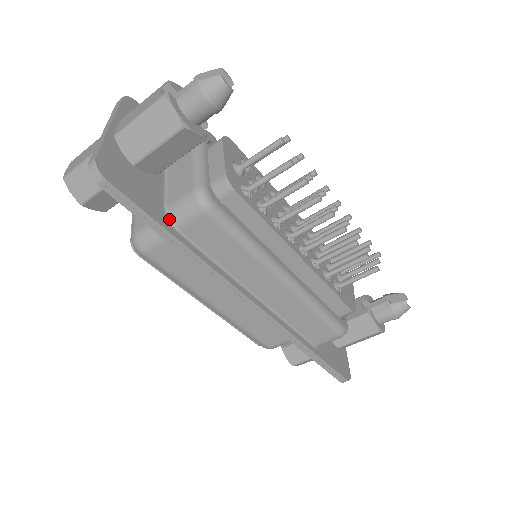
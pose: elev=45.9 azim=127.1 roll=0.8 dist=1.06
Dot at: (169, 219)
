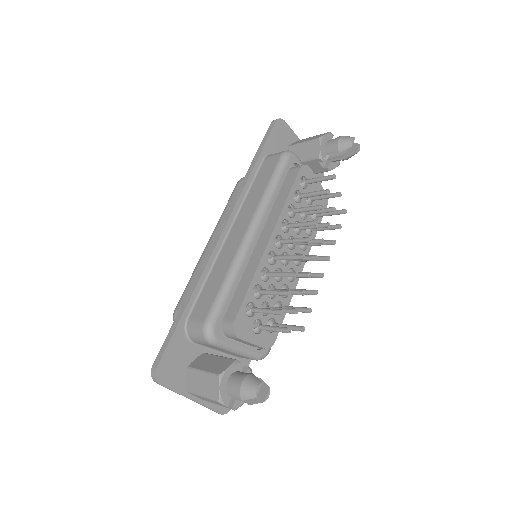
Dot at: occluded
